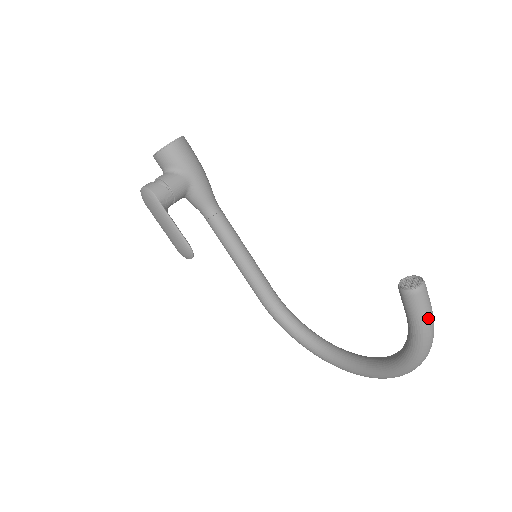
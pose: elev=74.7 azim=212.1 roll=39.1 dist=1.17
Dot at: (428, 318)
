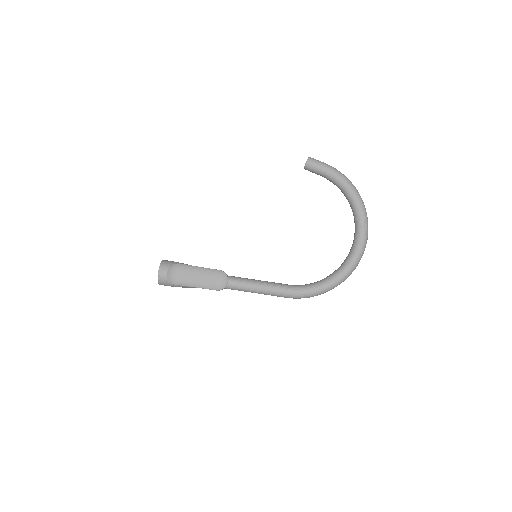
Dot at: (327, 164)
